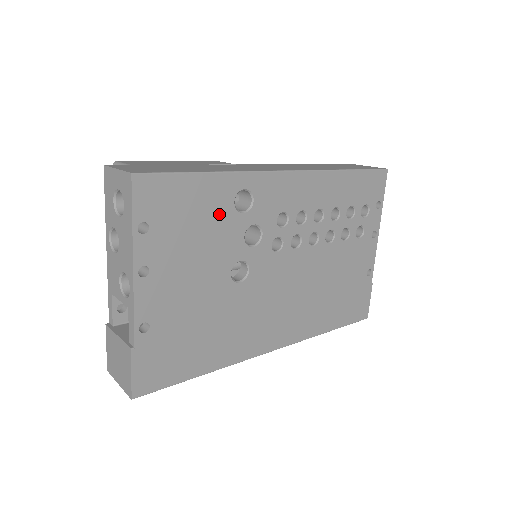
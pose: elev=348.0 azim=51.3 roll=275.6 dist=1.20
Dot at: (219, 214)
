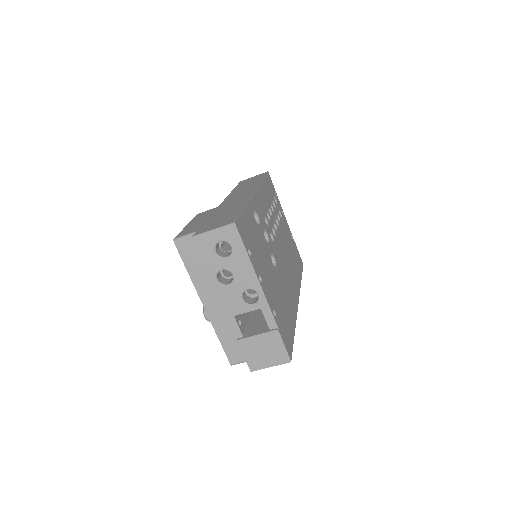
Dot at: (256, 230)
